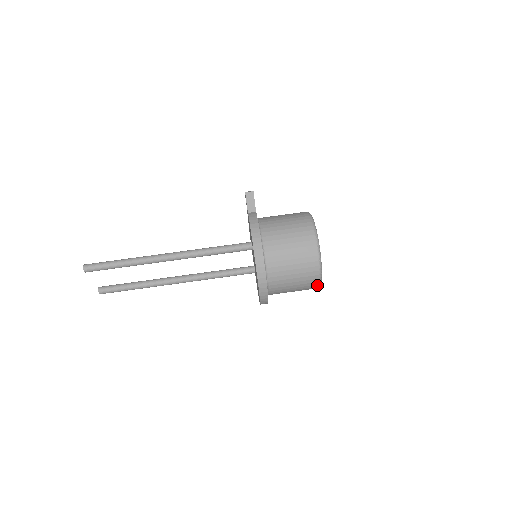
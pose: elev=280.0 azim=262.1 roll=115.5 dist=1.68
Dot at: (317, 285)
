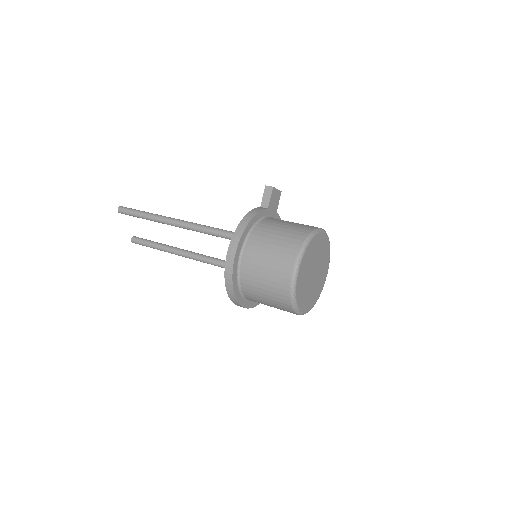
Dot at: (291, 306)
